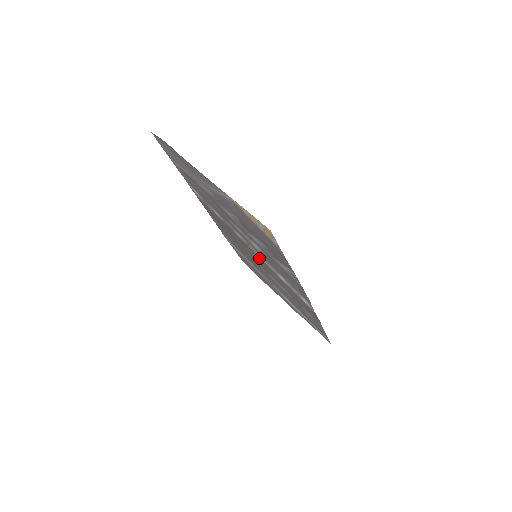
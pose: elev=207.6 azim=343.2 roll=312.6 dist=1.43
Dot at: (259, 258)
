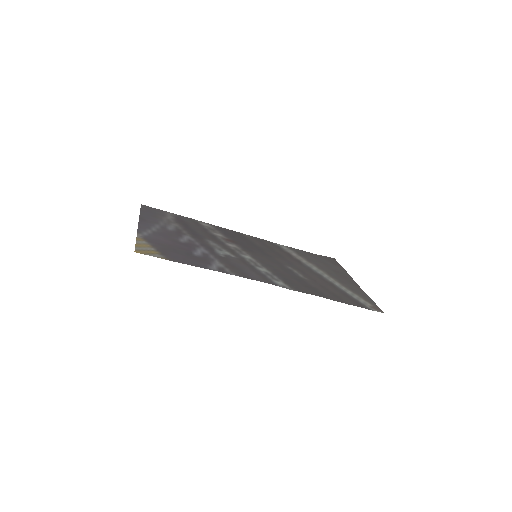
Dot at: (255, 257)
